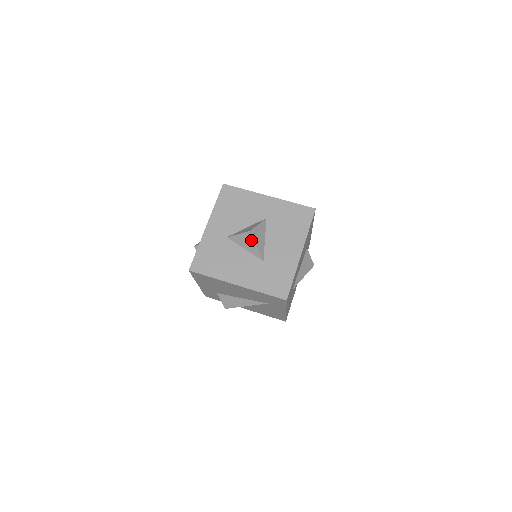
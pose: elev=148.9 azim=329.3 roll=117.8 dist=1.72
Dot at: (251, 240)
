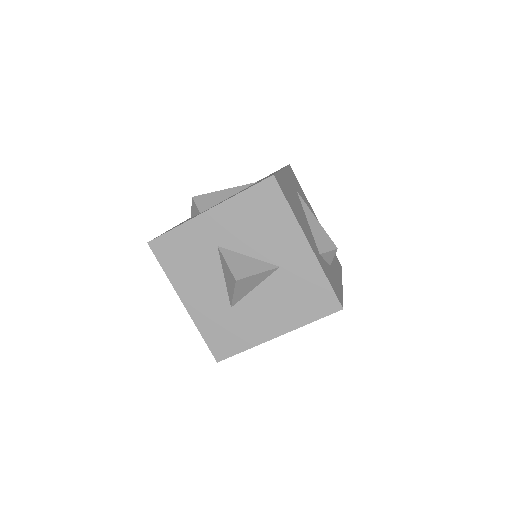
Dot at: (232, 285)
